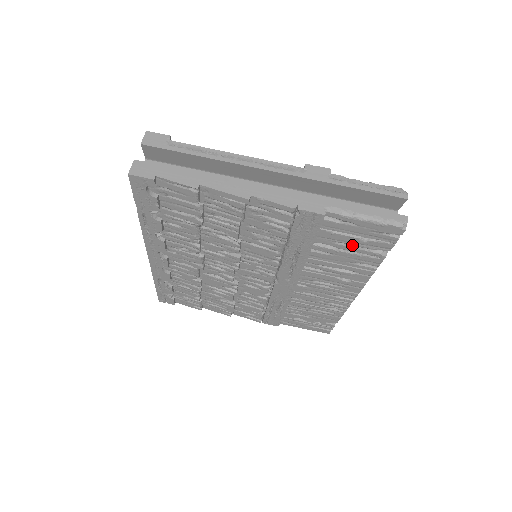
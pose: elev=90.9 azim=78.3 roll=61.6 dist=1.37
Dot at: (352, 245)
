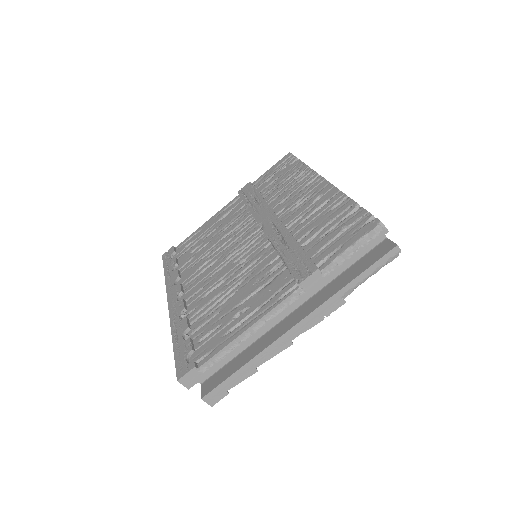
Dot at: occluded
